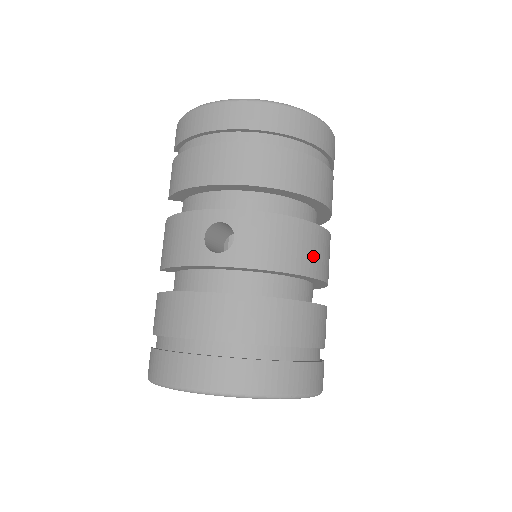
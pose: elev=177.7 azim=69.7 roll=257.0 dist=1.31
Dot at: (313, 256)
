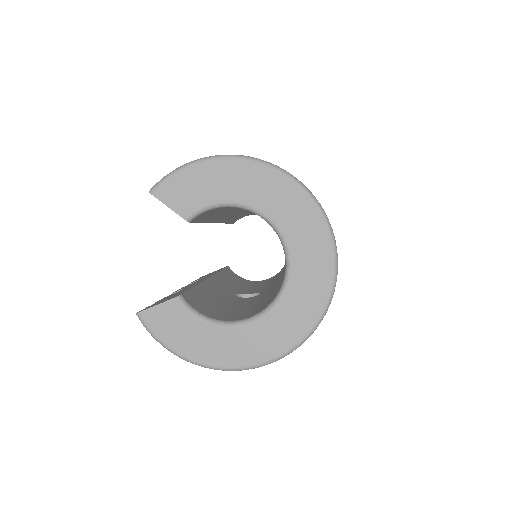
Dot at: occluded
